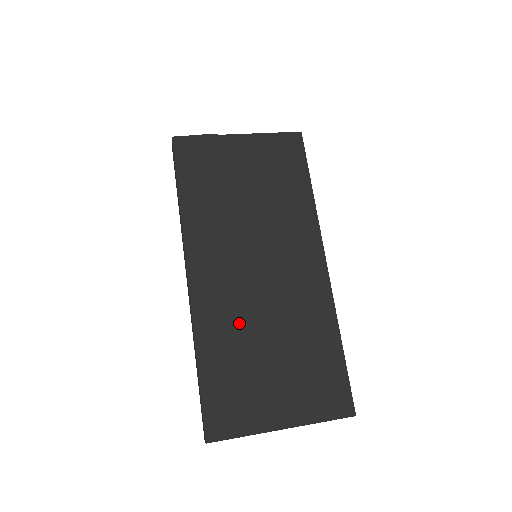
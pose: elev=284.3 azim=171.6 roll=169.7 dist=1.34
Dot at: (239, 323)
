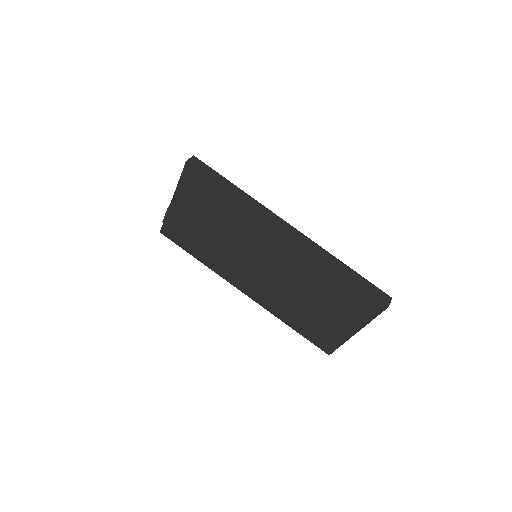
Dot at: (285, 299)
